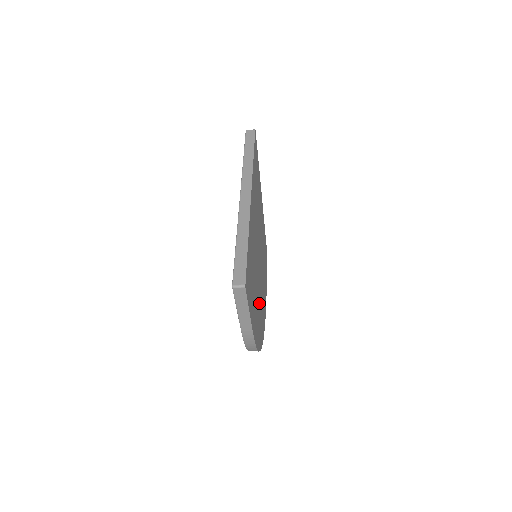
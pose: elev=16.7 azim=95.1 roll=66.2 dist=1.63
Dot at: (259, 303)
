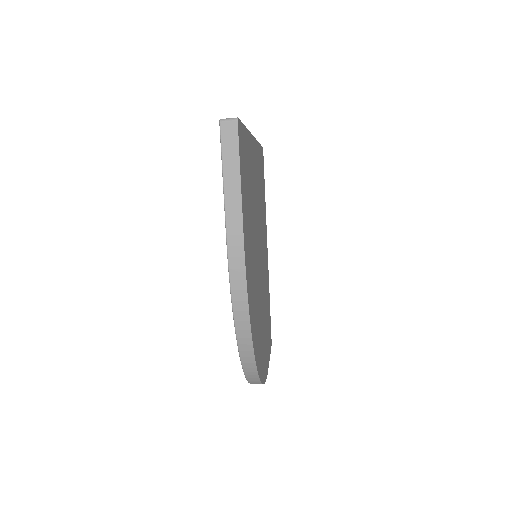
Dot at: (256, 294)
